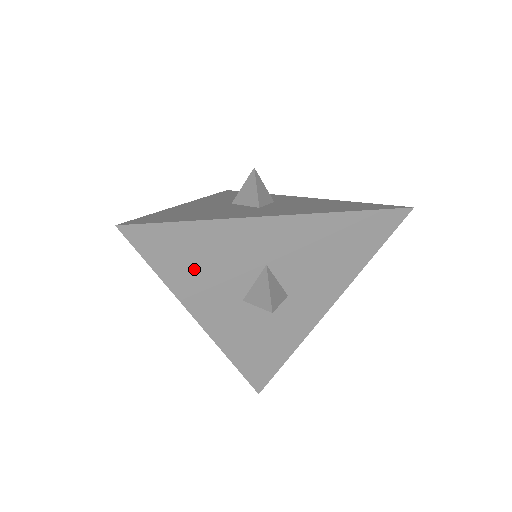
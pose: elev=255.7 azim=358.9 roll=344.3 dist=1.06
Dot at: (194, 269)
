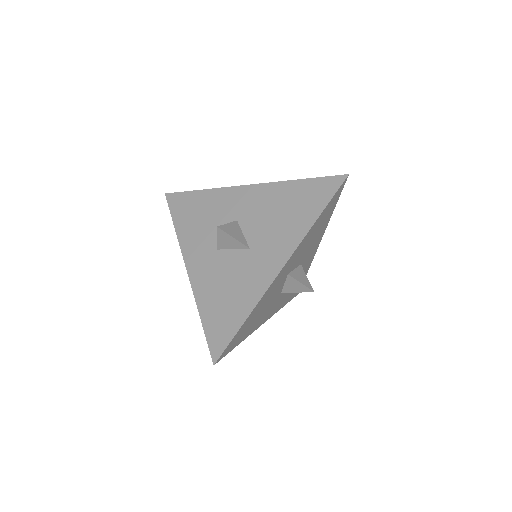
Dot at: (194, 222)
